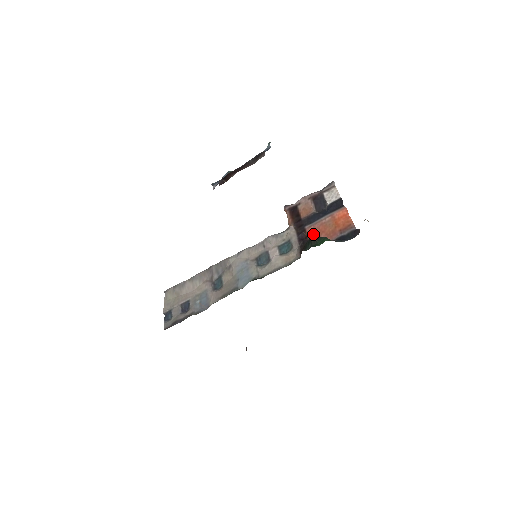
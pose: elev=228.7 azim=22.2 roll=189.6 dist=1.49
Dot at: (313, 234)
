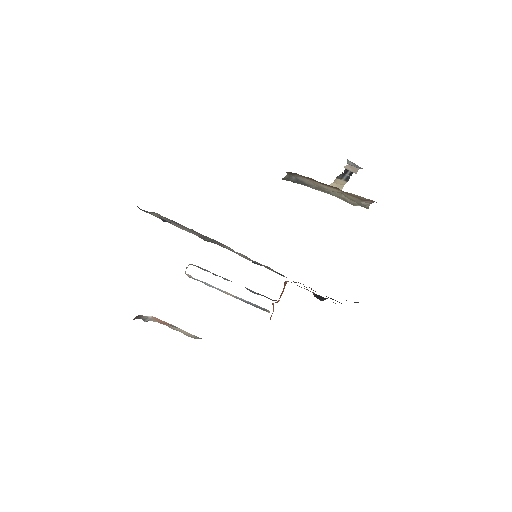
Dot at: occluded
